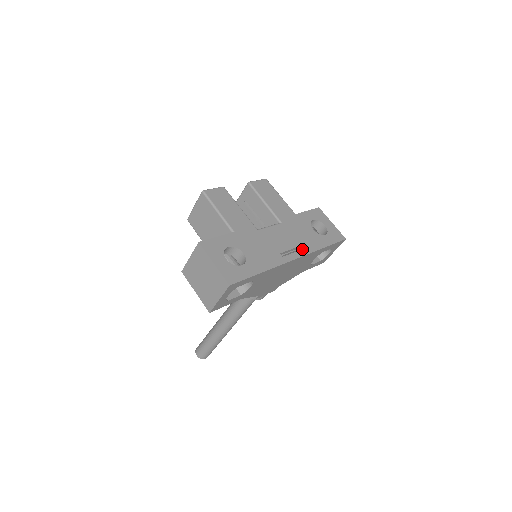
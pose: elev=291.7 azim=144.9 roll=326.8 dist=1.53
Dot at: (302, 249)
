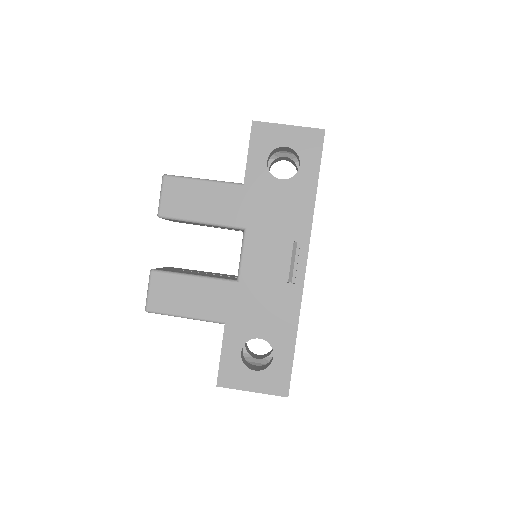
Dot at: (299, 237)
